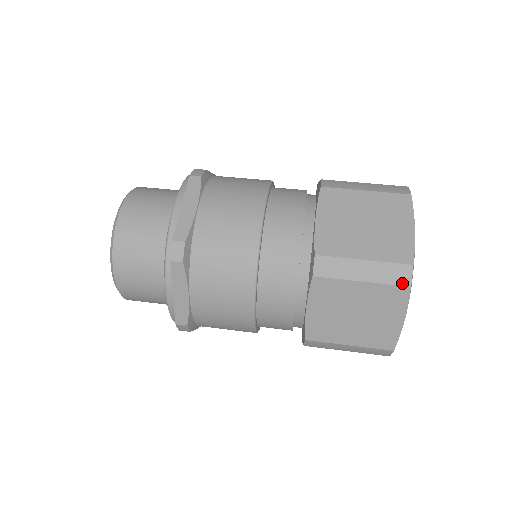
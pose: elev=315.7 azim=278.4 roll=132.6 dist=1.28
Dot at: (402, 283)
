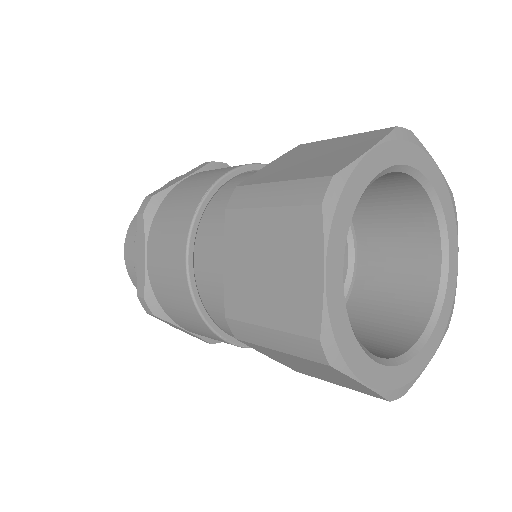
Dot at: (388, 129)
